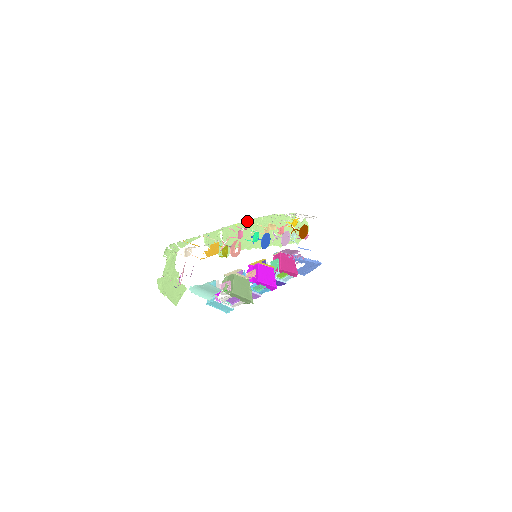
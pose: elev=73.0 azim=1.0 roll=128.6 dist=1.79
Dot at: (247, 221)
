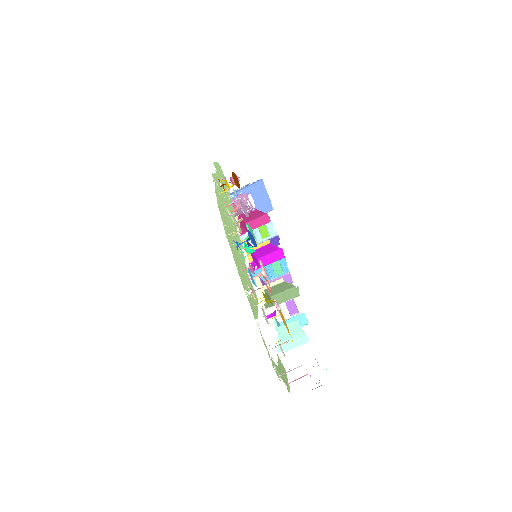
Dot at: occluded
